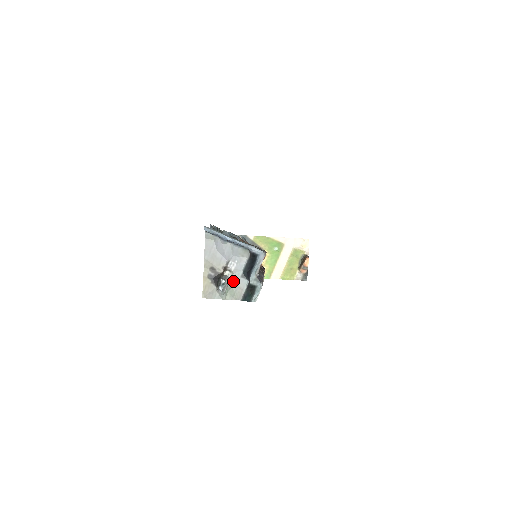
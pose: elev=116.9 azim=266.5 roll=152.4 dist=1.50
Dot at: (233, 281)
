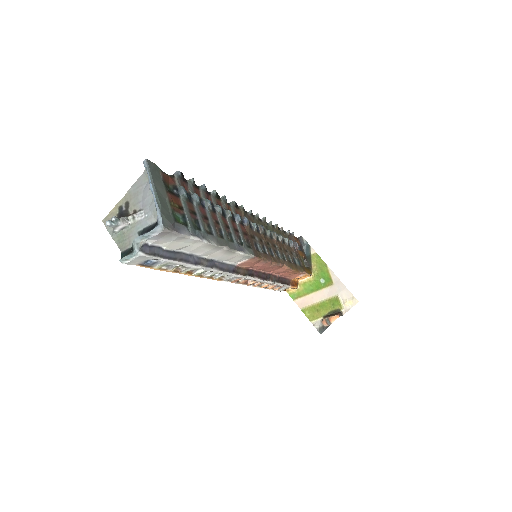
Dot at: (130, 230)
